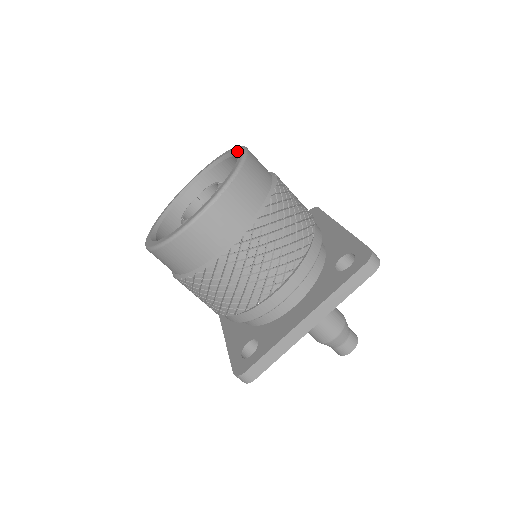
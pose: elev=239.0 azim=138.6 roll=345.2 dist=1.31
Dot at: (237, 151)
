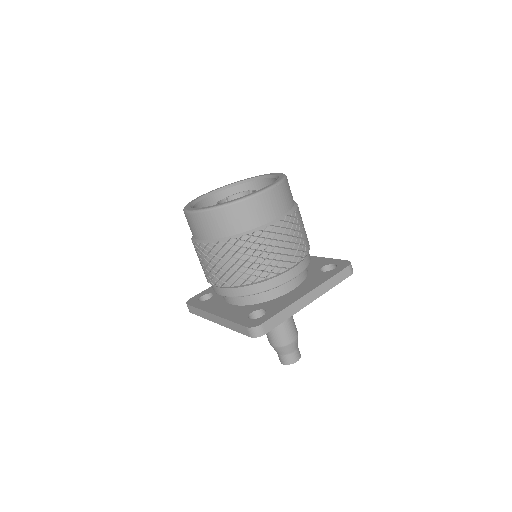
Dot at: (268, 174)
